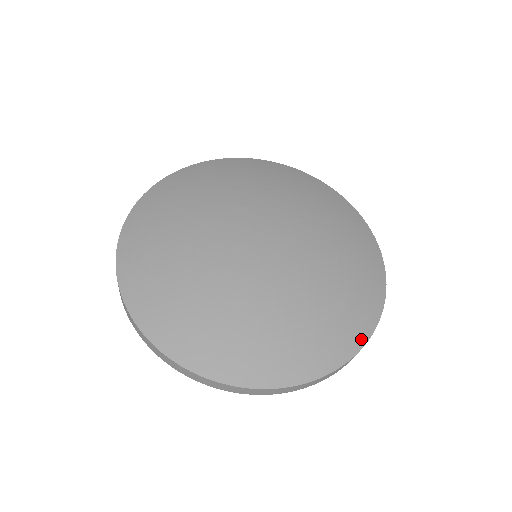
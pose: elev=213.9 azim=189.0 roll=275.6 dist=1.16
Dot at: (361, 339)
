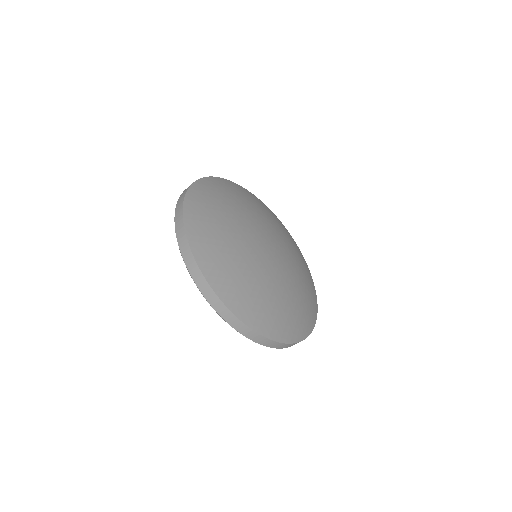
Dot at: (305, 334)
